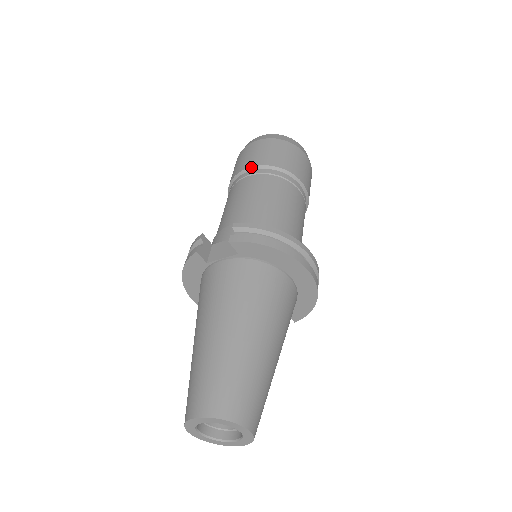
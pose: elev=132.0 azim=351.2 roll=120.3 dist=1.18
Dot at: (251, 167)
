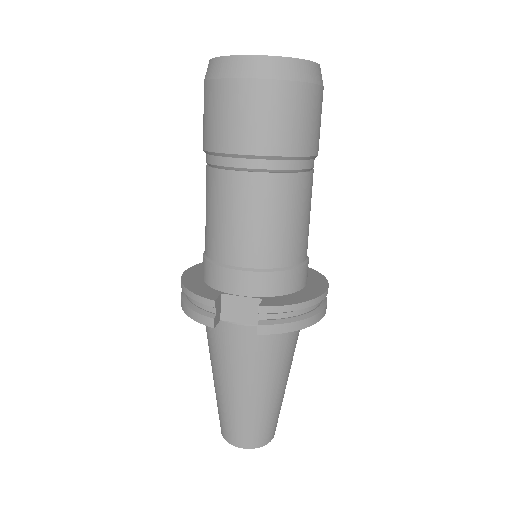
Dot at: (254, 156)
